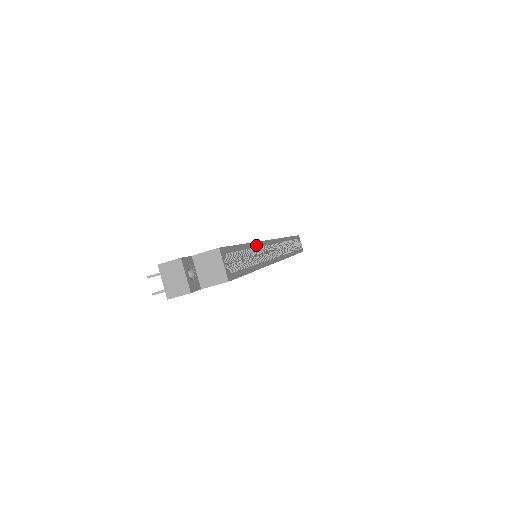
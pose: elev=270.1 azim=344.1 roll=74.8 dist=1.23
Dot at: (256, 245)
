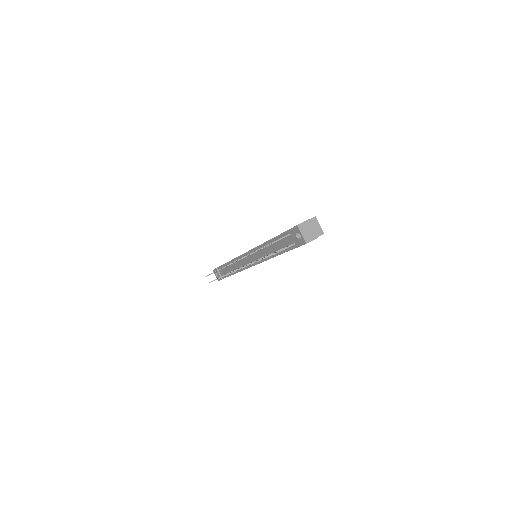
Dot at: occluded
